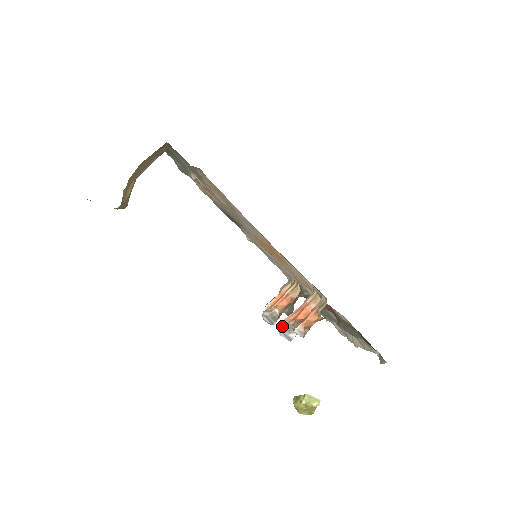
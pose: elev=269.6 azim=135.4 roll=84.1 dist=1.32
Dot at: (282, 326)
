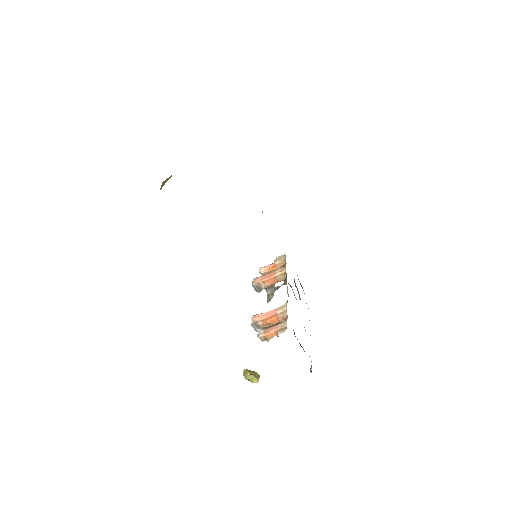
Dot at: (253, 323)
